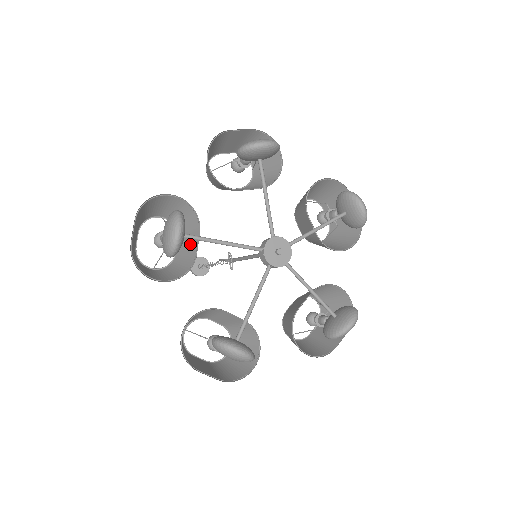
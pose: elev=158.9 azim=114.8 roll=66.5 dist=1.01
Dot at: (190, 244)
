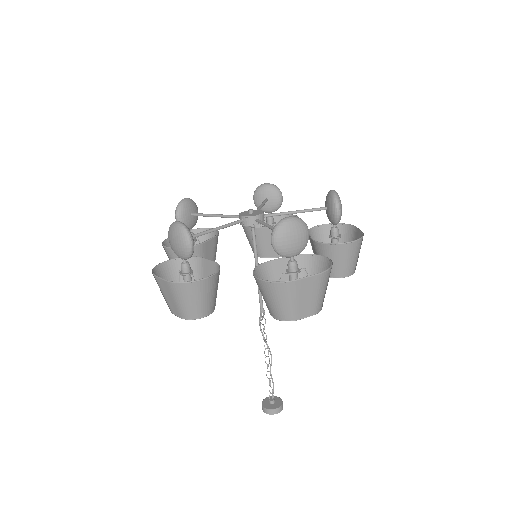
Dot at: (209, 252)
